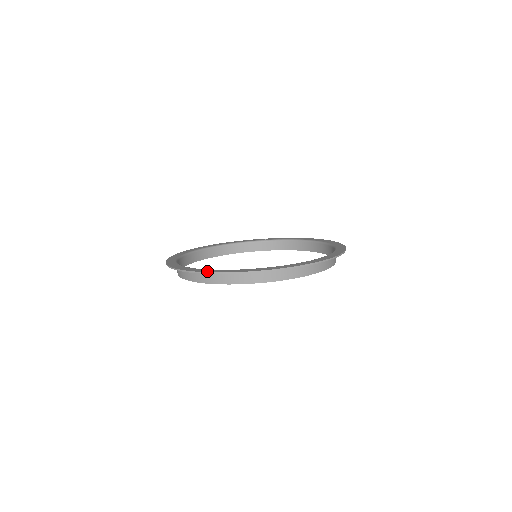
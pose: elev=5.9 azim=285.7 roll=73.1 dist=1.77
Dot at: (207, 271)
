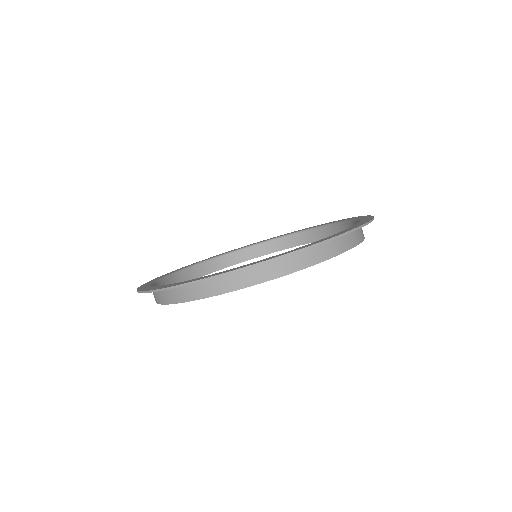
Dot at: (319, 241)
